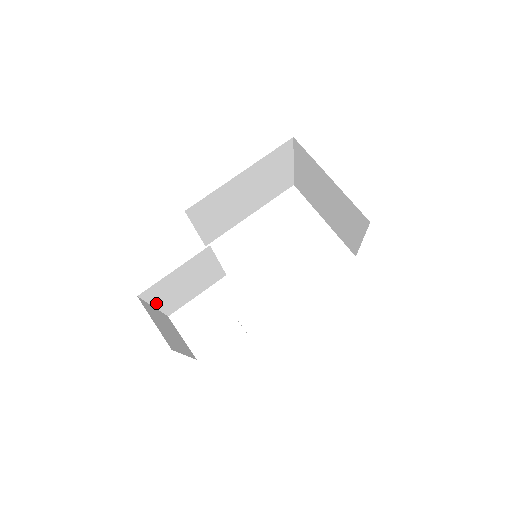
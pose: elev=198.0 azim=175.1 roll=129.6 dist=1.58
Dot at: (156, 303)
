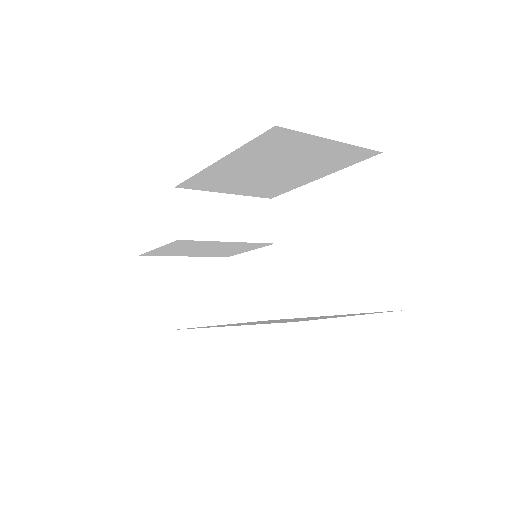
Dot at: (183, 255)
